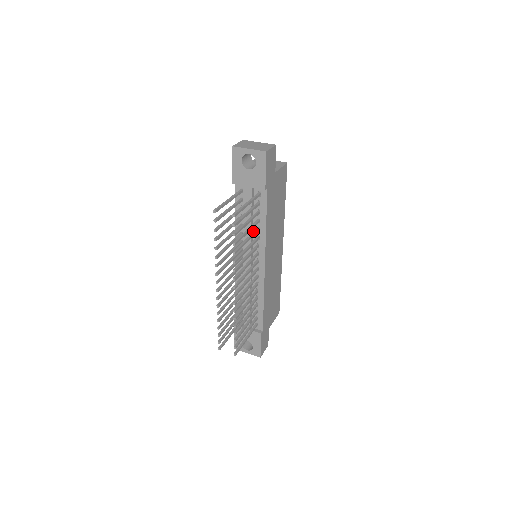
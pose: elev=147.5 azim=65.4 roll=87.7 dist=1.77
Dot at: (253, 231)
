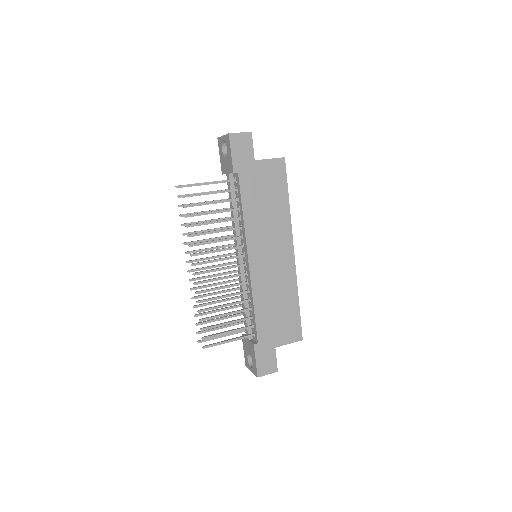
Dot at: (239, 222)
